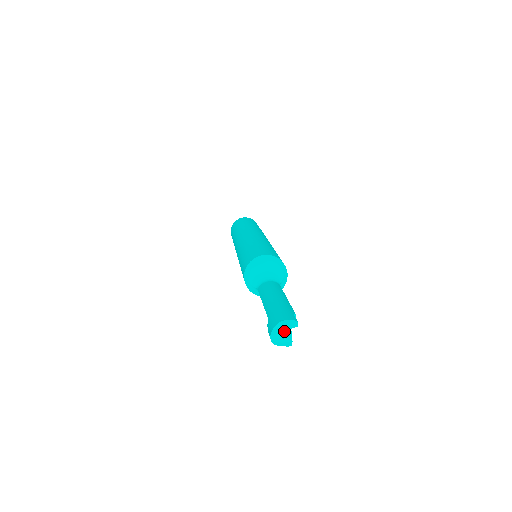
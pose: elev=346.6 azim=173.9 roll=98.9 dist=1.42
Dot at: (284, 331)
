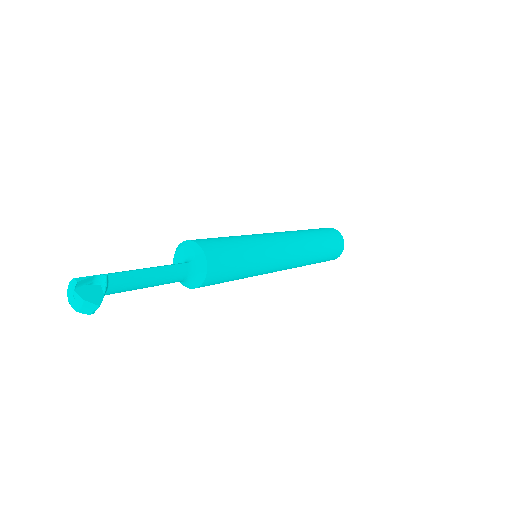
Dot at: (73, 295)
